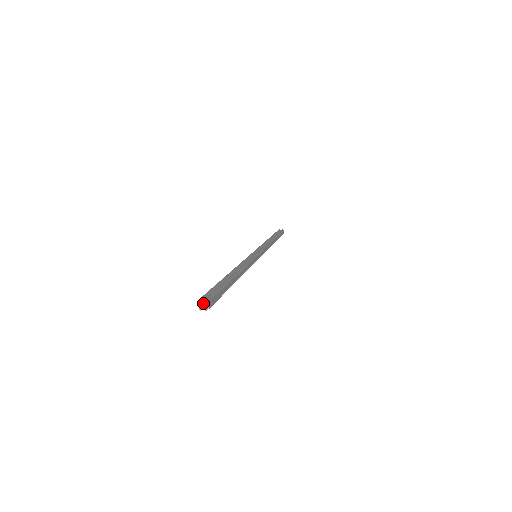
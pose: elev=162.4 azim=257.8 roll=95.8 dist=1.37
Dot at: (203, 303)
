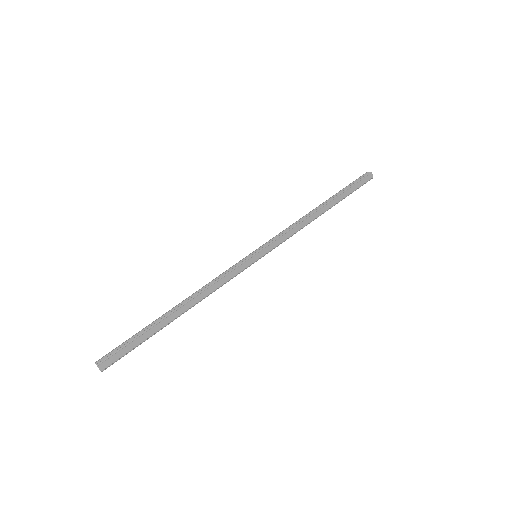
Dot at: (97, 366)
